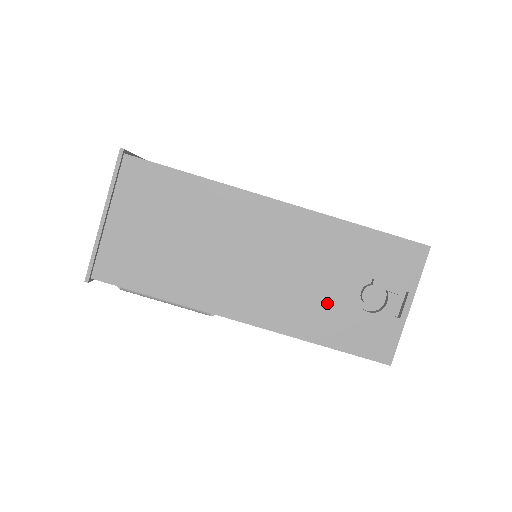
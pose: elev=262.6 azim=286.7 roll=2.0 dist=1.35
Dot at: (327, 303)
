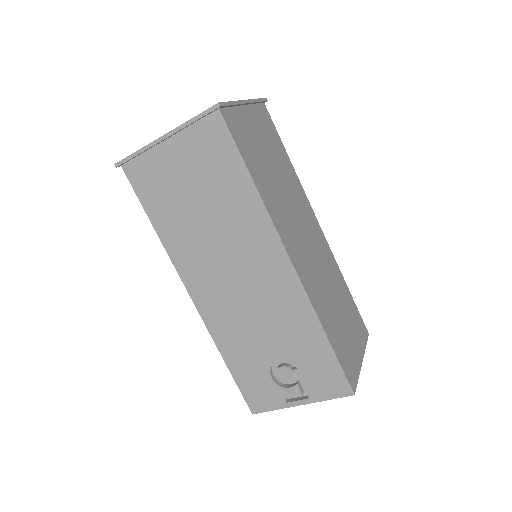
Dot at: (253, 346)
